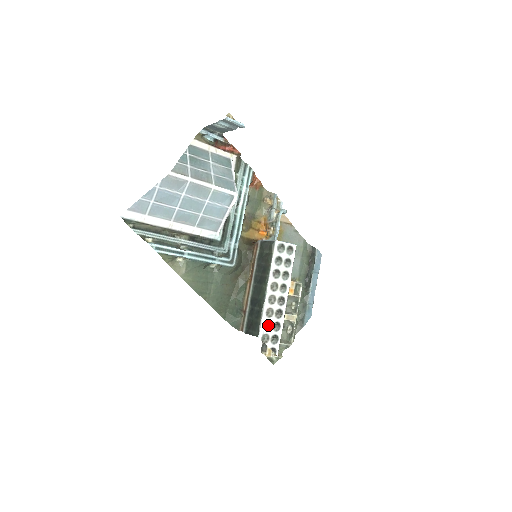
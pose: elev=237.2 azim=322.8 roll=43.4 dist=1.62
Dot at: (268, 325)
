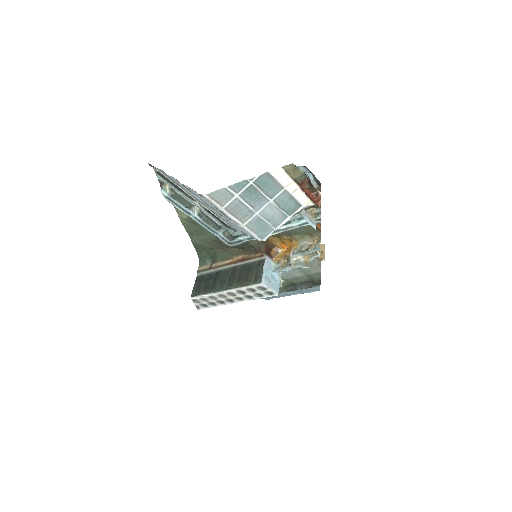
Dot at: (205, 300)
